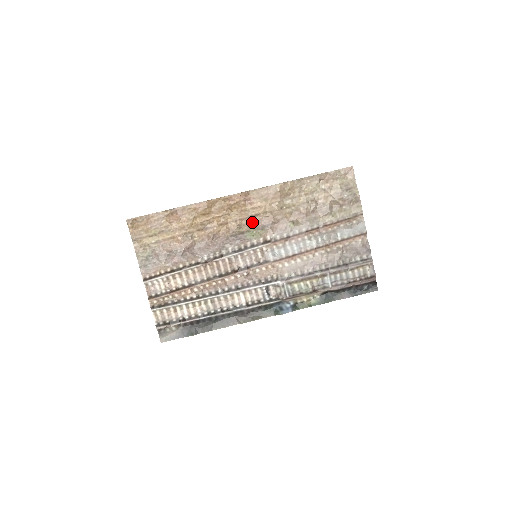
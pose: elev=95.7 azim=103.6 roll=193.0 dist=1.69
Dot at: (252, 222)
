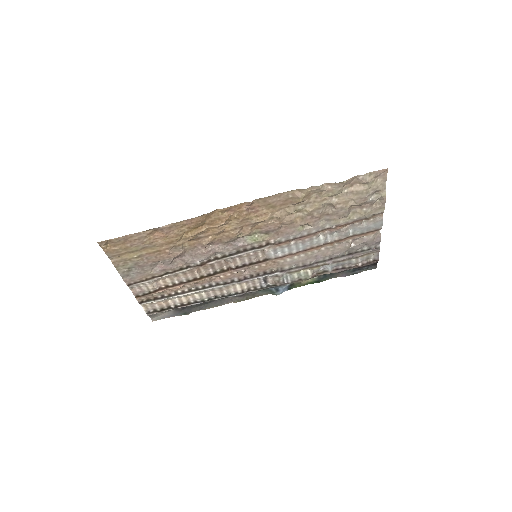
Dot at: (254, 226)
